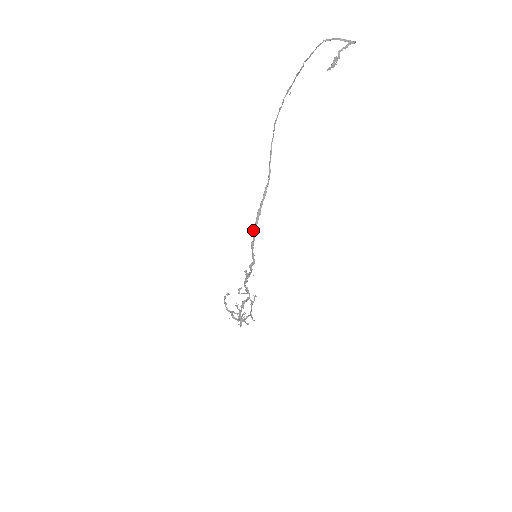
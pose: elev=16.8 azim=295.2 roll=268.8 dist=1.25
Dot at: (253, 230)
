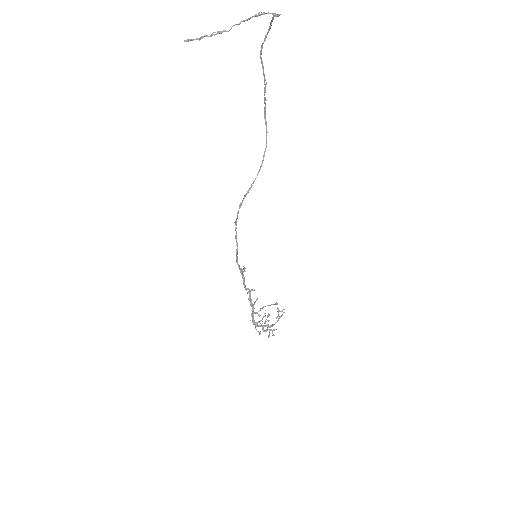
Dot at: (235, 221)
